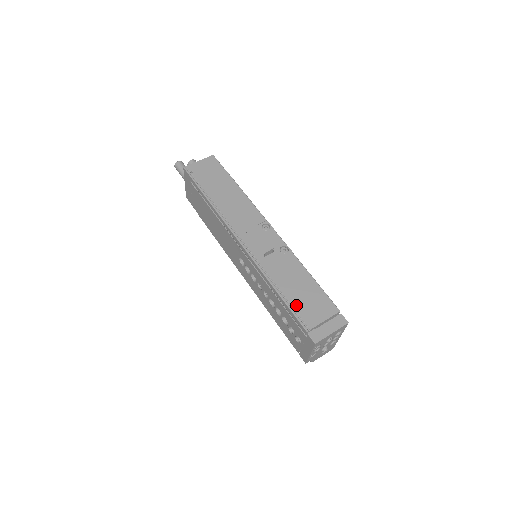
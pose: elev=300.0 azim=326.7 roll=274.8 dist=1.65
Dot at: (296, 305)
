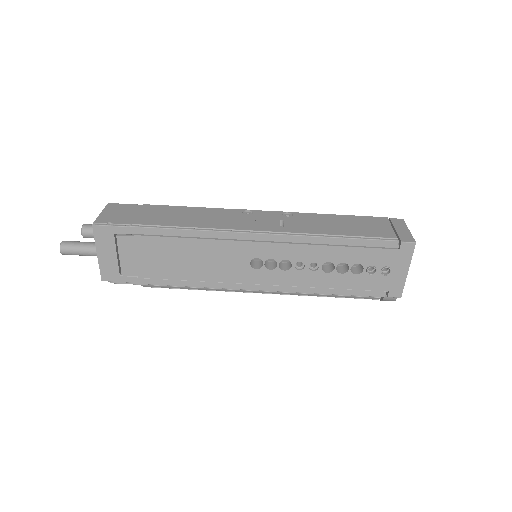
Dot at: (362, 234)
